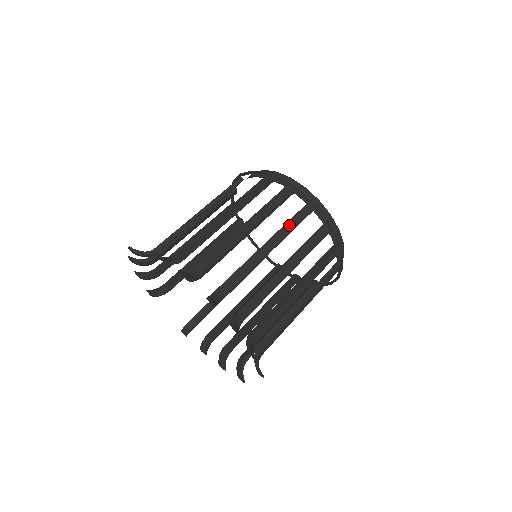
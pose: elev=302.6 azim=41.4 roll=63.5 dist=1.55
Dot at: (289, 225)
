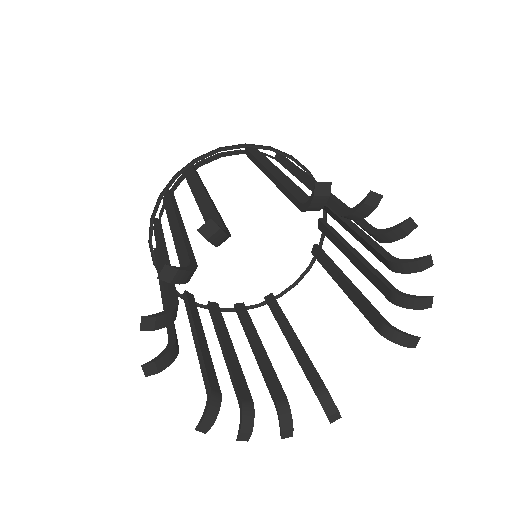
Dot at: occluded
